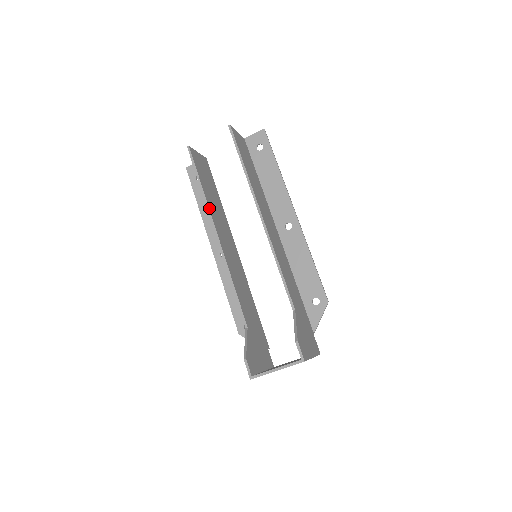
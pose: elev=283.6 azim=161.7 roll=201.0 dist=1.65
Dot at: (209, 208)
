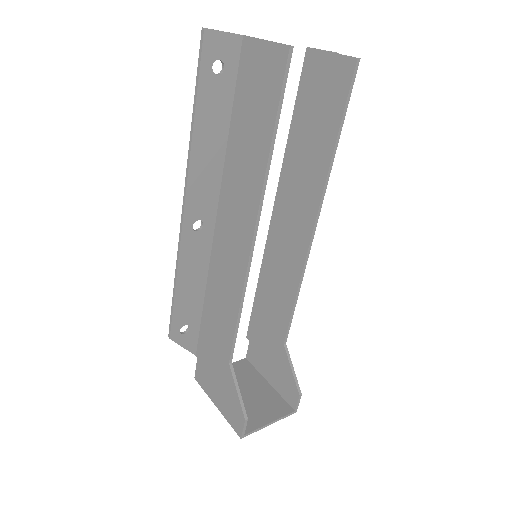
Dot at: (265, 187)
